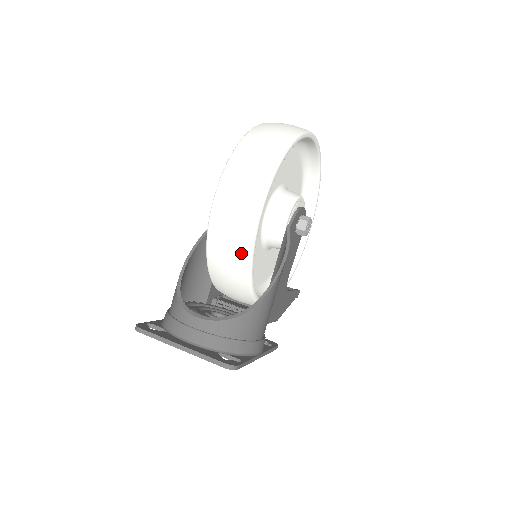
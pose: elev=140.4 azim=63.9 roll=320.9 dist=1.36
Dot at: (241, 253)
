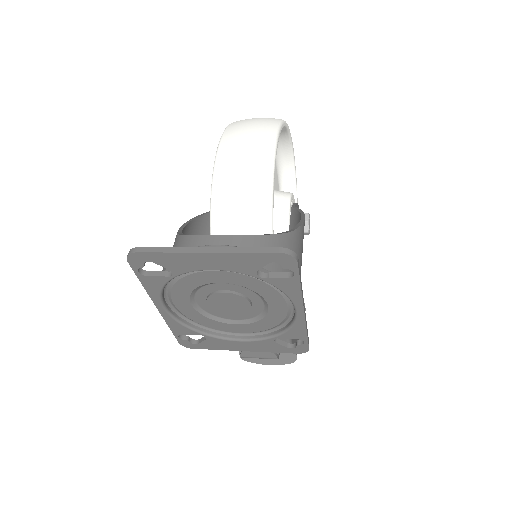
Dot at: (259, 189)
